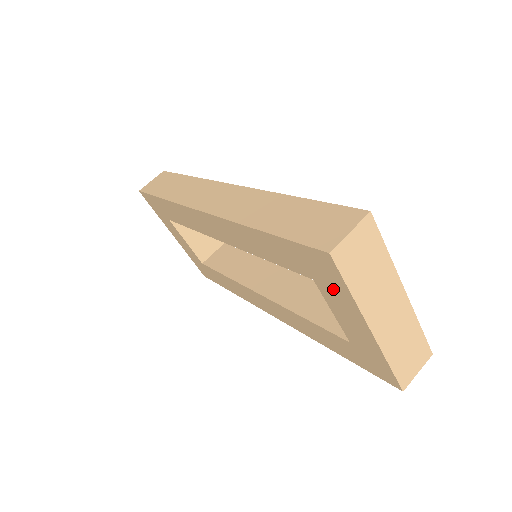
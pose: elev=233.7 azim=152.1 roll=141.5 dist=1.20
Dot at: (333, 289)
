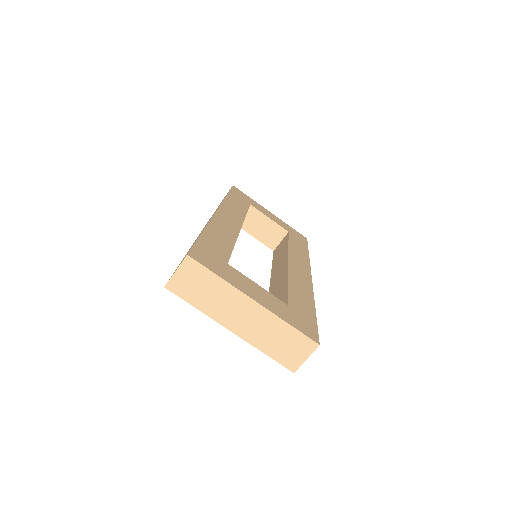
Dot at: occluded
